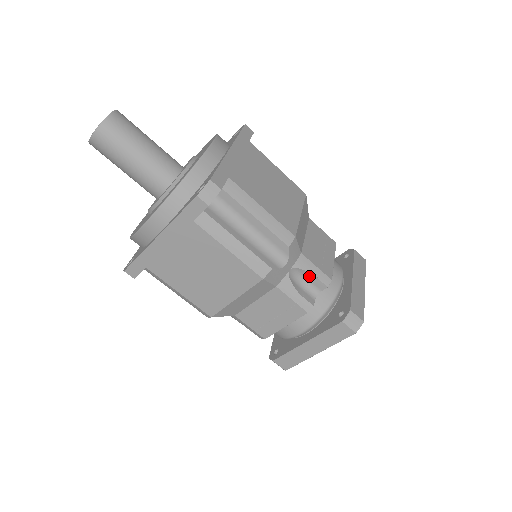
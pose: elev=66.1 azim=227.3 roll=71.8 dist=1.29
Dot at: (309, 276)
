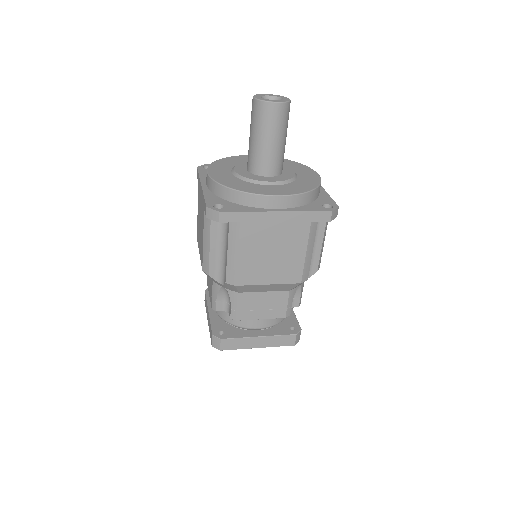
Dot at: (298, 294)
